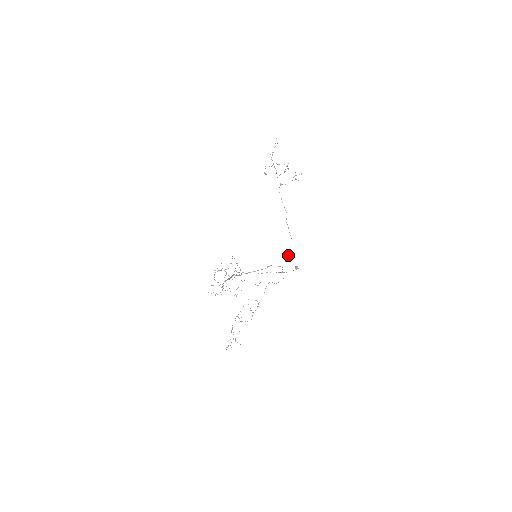
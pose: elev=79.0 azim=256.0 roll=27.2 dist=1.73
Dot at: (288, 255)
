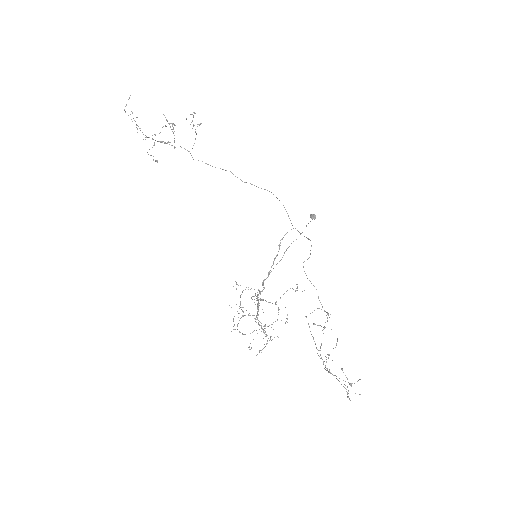
Dot at: occluded
